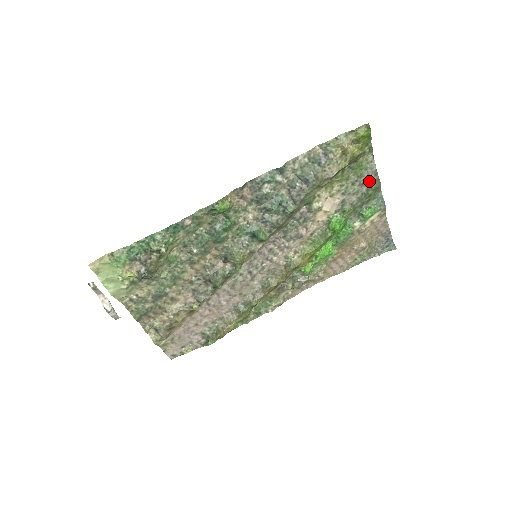
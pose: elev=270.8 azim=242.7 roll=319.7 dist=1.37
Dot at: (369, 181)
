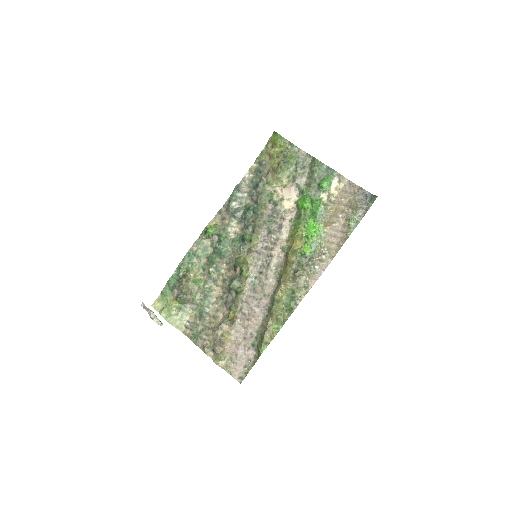
Dot at: (308, 163)
